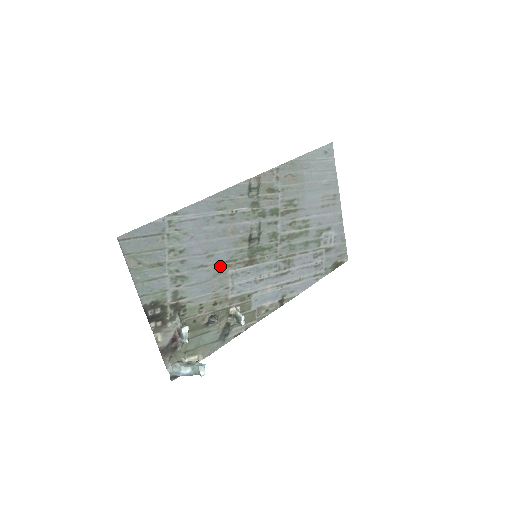
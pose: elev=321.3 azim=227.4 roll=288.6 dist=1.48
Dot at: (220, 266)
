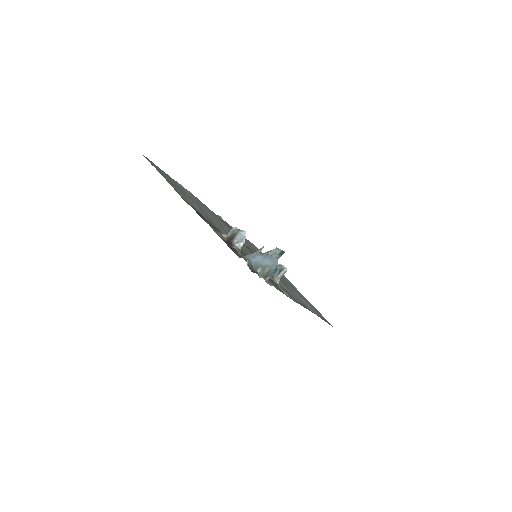
Dot at: occluded
